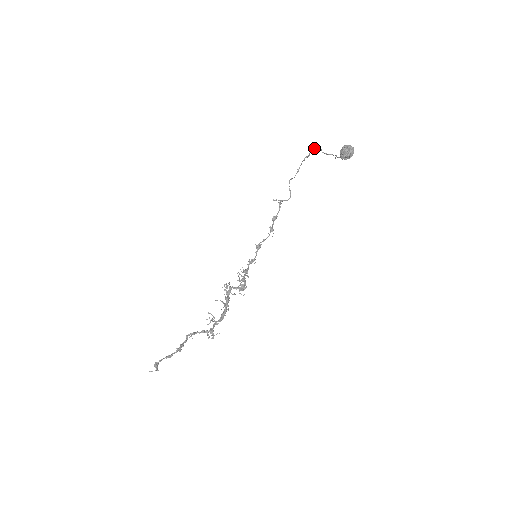
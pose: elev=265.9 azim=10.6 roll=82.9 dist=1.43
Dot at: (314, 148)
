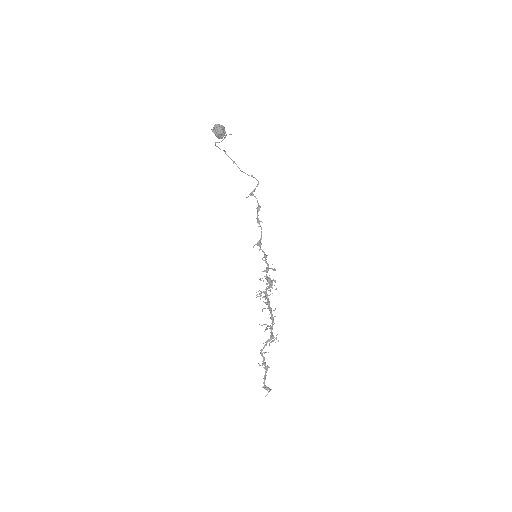
Dot at: occluded
